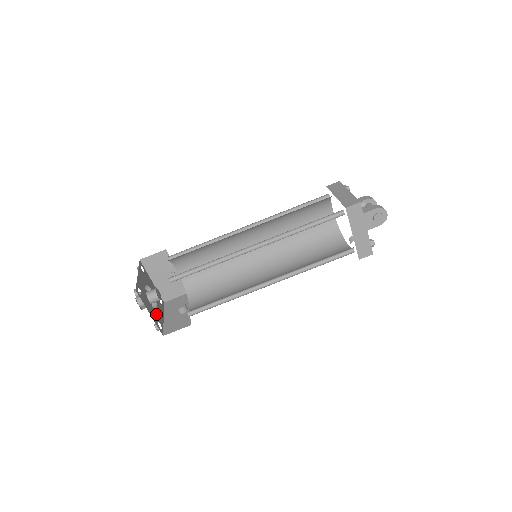
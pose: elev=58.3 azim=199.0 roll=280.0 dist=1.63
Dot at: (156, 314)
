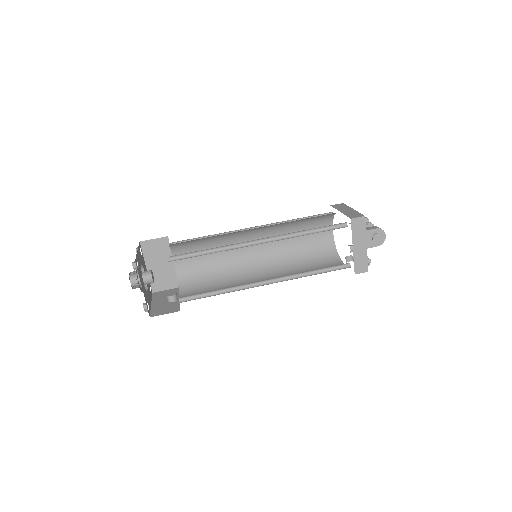
Dot at: (146, 295)
